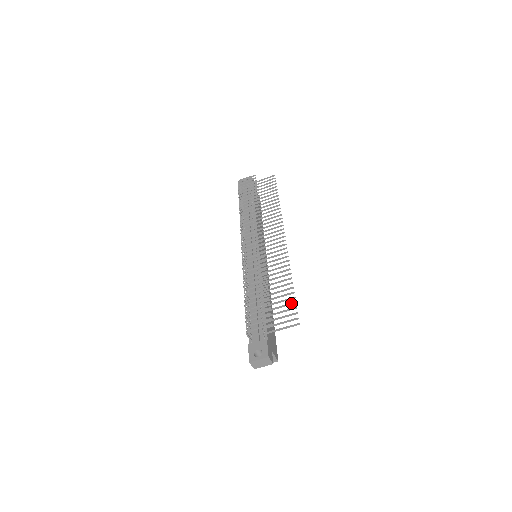
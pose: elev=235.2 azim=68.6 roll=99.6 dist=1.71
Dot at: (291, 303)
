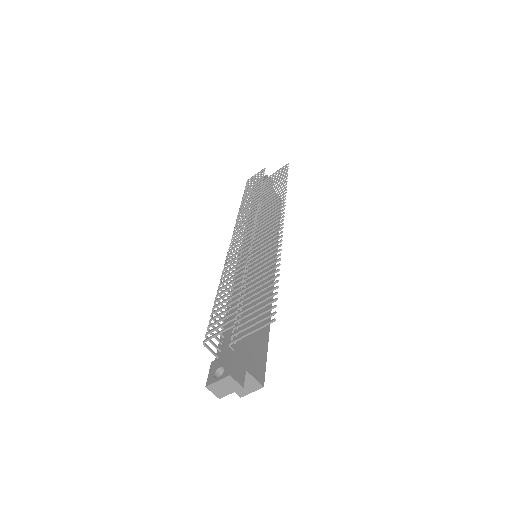
Dot at: (271, 295)
